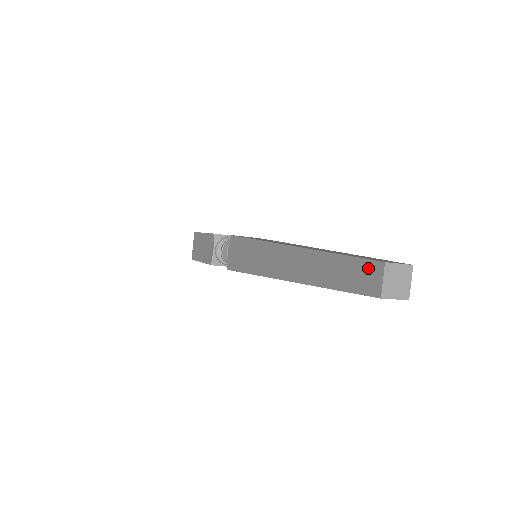
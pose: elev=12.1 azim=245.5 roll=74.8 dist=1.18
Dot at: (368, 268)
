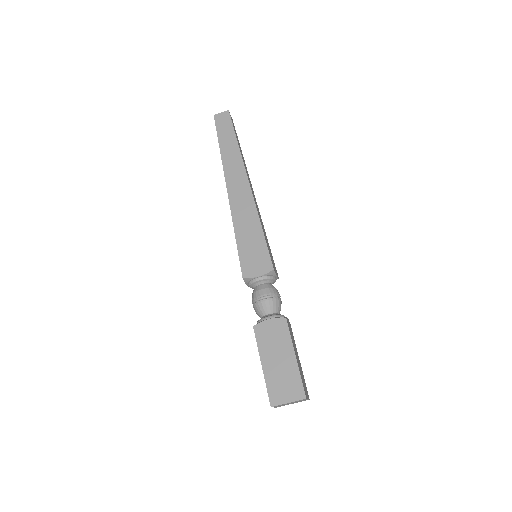
Dot at: occluded
